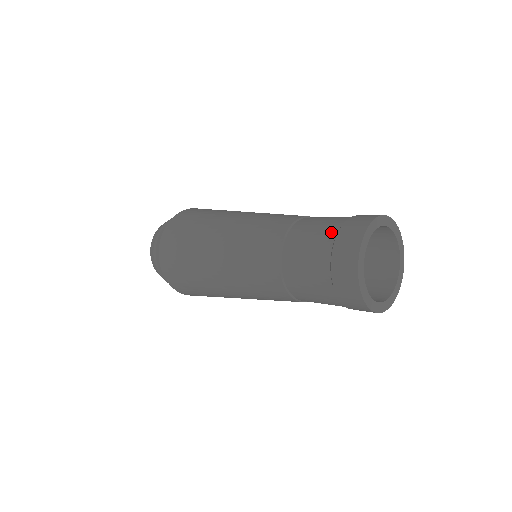
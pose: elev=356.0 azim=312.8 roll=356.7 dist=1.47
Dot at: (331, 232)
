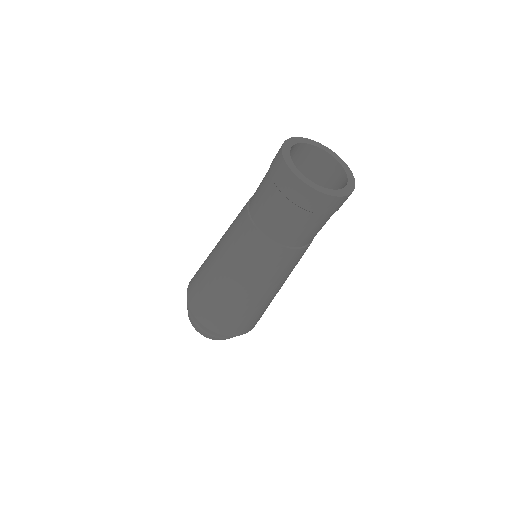
Dot at: occluded
